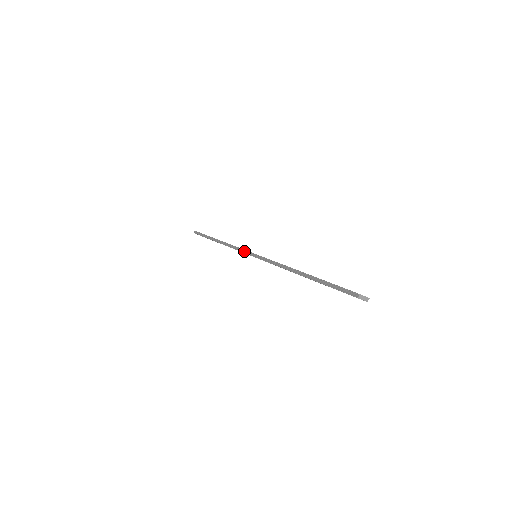
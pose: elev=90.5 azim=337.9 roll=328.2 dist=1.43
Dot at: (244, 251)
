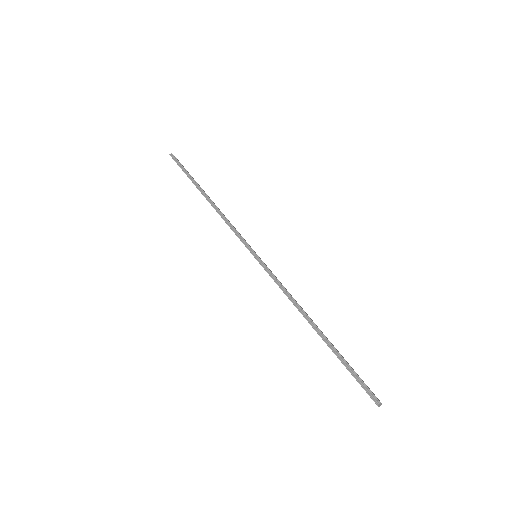
Dot at: (244, 241)
